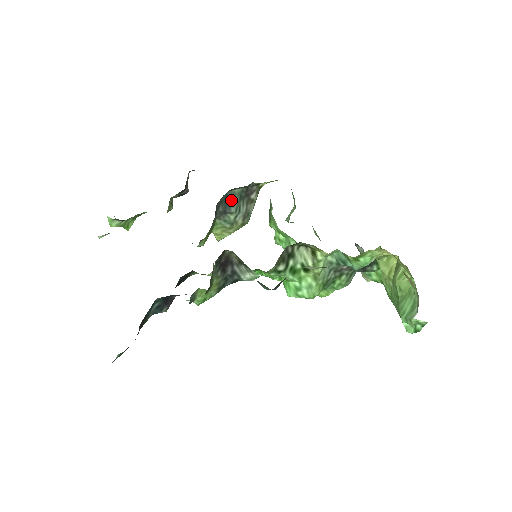
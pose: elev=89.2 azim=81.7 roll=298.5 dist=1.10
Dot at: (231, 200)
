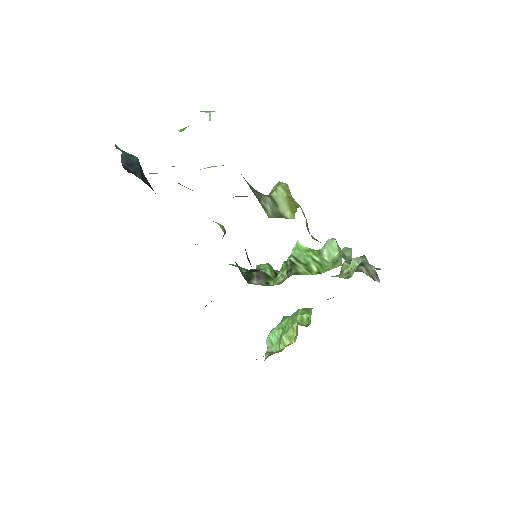
Dot at: occluded
